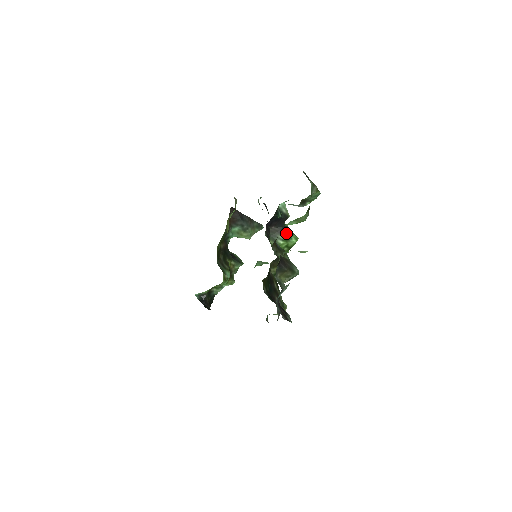
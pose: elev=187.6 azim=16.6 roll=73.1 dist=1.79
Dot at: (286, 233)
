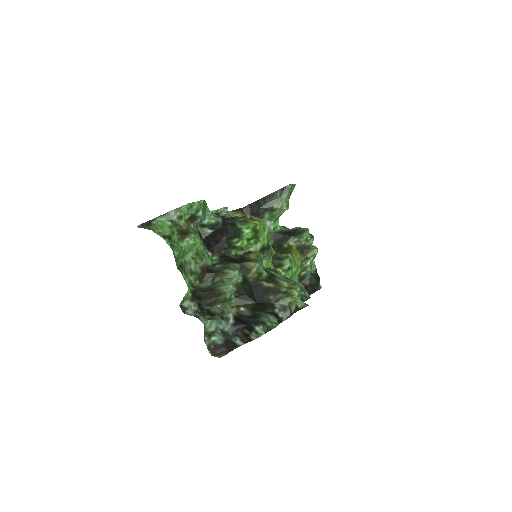
Dot at: (235, 232)
